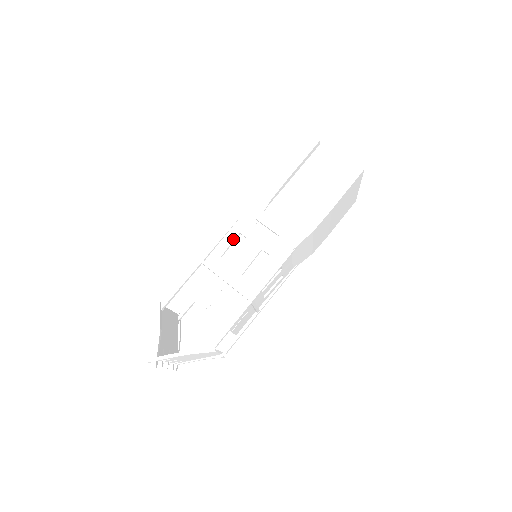
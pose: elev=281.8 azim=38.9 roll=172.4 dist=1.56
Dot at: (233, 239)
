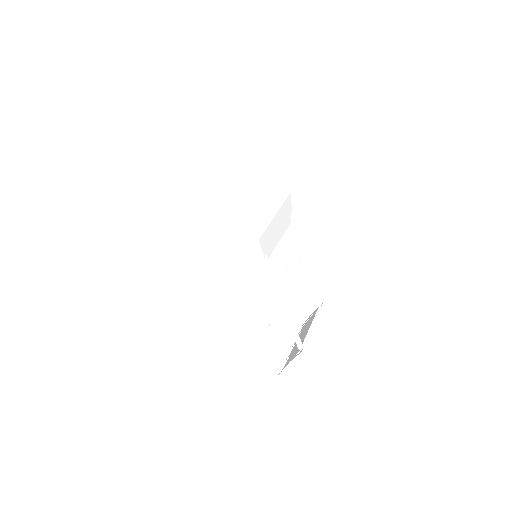
Dot at: (227, 281)
